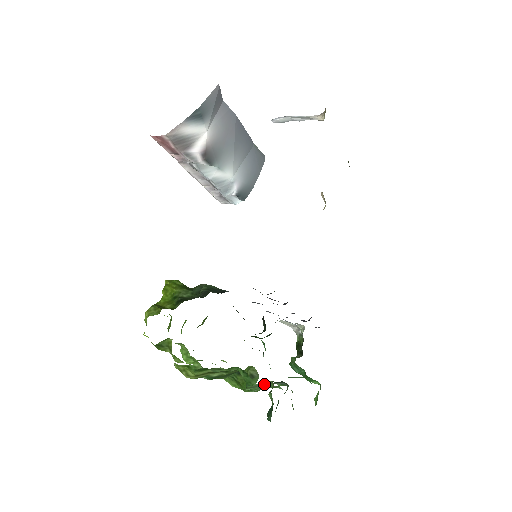
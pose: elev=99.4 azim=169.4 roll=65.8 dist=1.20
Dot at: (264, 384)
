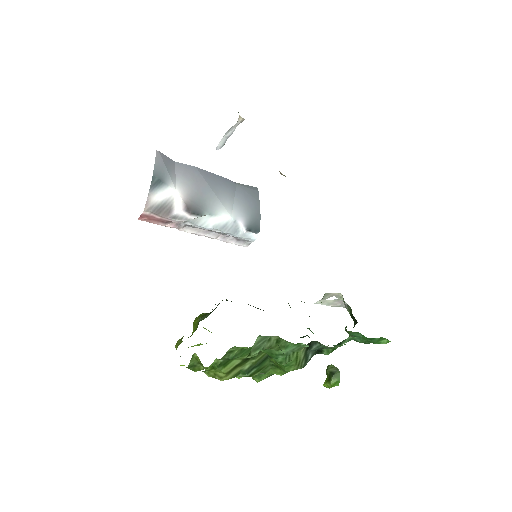
Dot at: (266, 340)
